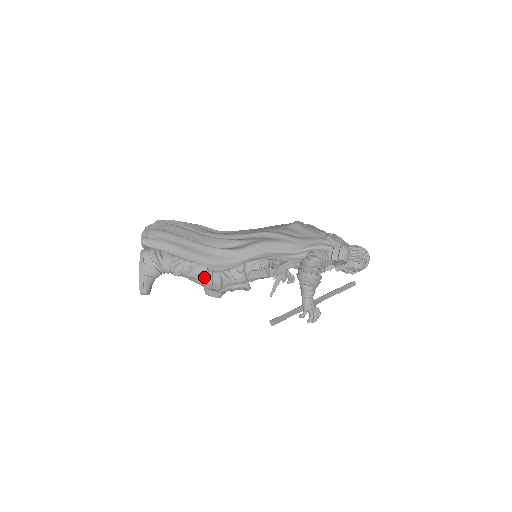
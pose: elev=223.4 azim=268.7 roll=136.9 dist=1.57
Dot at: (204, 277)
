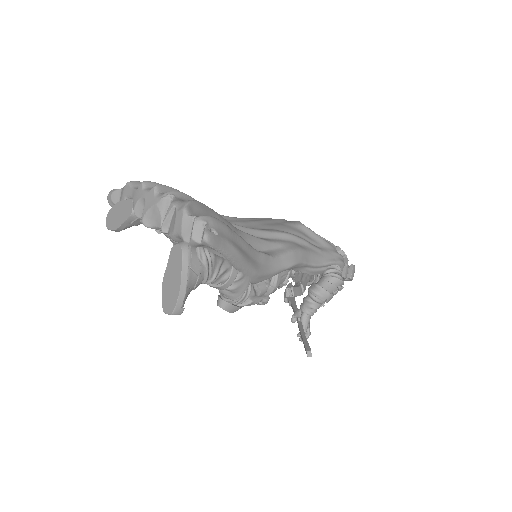
Dot at: (244, 291)
